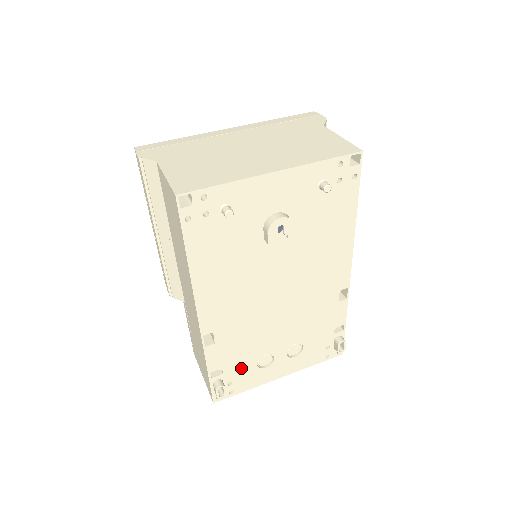
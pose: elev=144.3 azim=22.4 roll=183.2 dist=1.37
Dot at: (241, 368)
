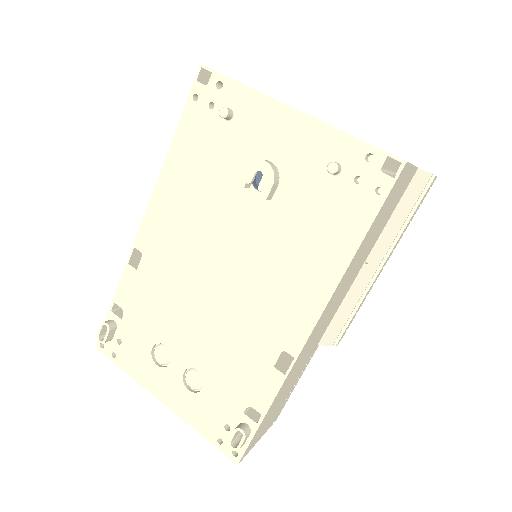
Dot at: (138, 334)
